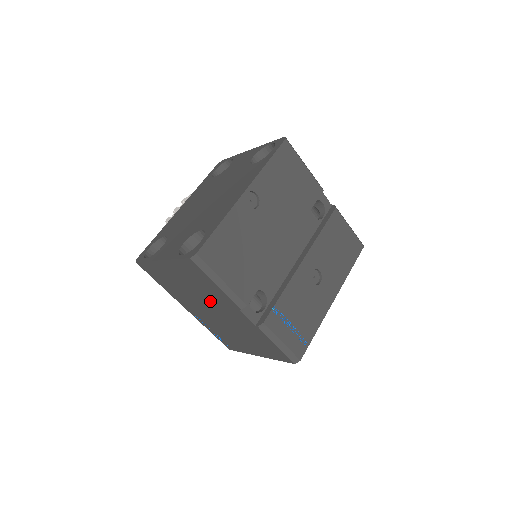
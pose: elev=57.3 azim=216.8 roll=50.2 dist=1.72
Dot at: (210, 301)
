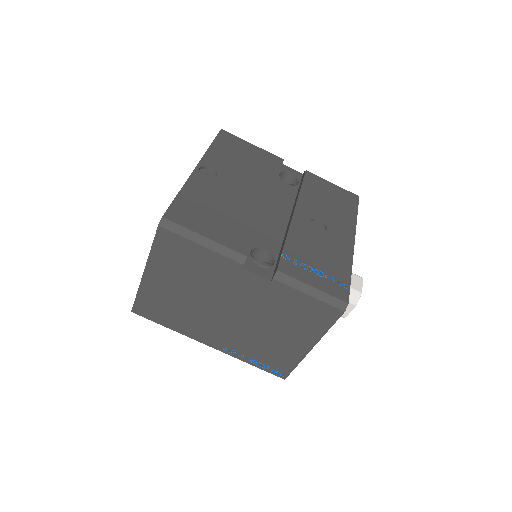
Dot at: (215, 291)
